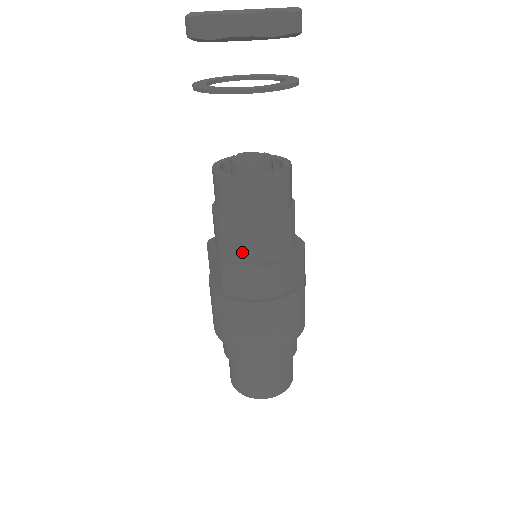
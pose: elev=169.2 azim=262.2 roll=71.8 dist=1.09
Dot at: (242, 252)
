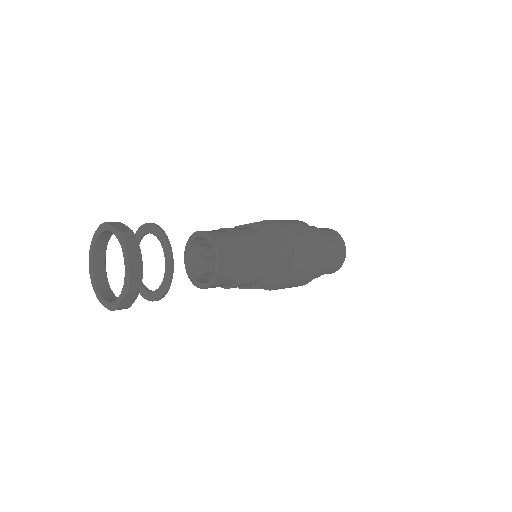
Dot at: occluded
